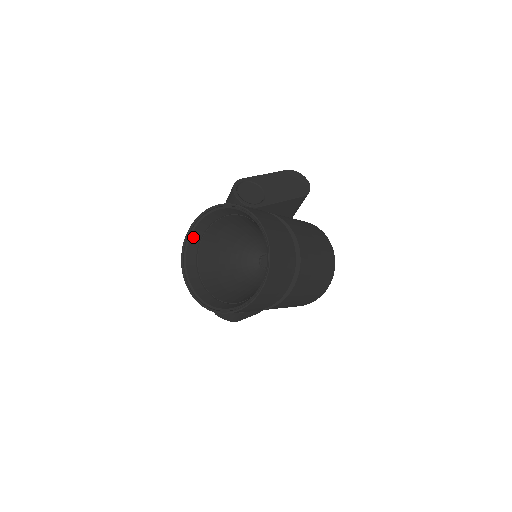
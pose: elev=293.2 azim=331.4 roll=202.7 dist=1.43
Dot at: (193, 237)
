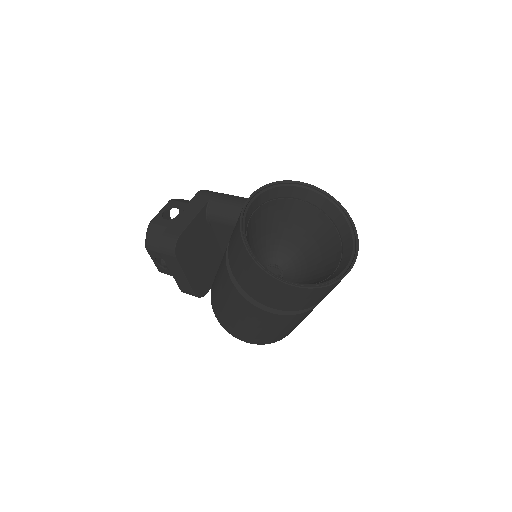
Dot at: (299, 190)
